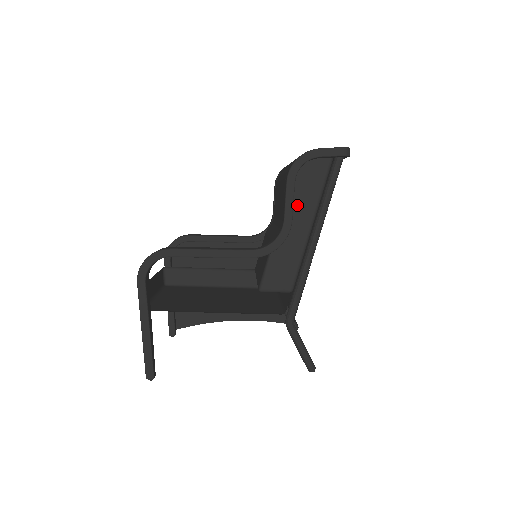
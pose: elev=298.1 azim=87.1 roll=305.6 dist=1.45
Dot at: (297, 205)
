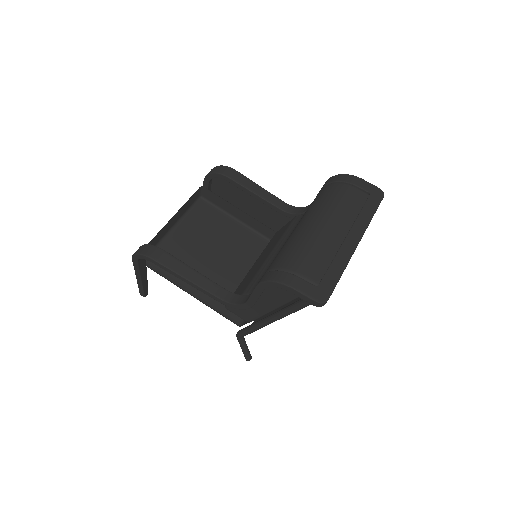
Dot at: (268, 292)
